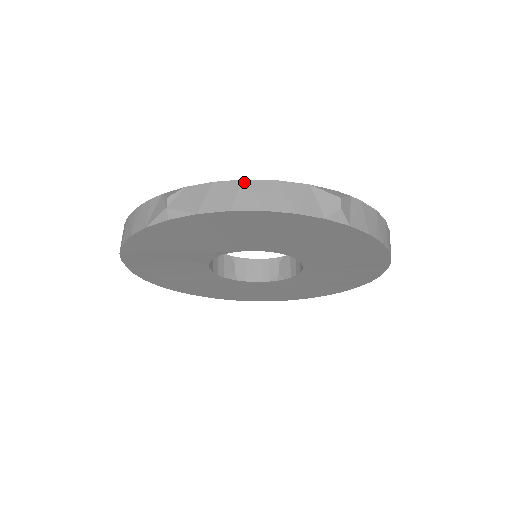
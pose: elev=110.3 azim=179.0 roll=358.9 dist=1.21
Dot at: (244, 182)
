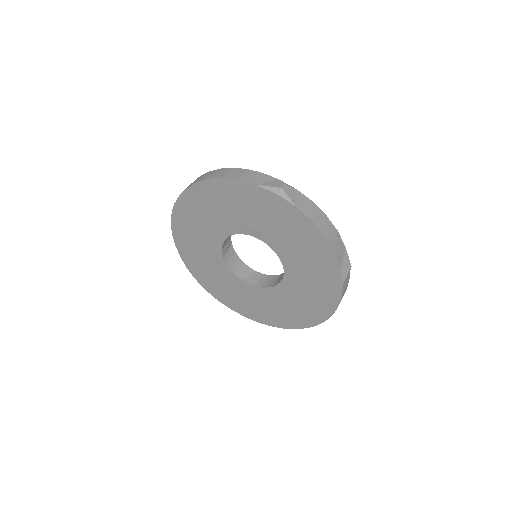
Dot at: (325, 216)
